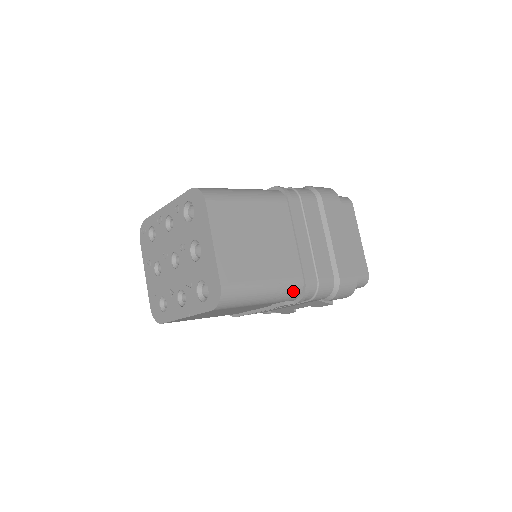
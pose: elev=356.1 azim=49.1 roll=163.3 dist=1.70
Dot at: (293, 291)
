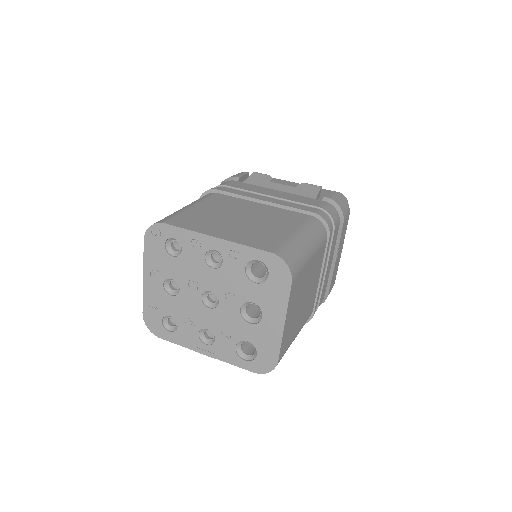
Dot at: occluded
